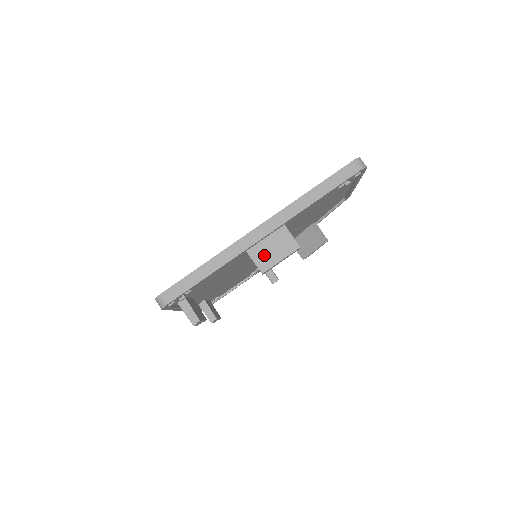
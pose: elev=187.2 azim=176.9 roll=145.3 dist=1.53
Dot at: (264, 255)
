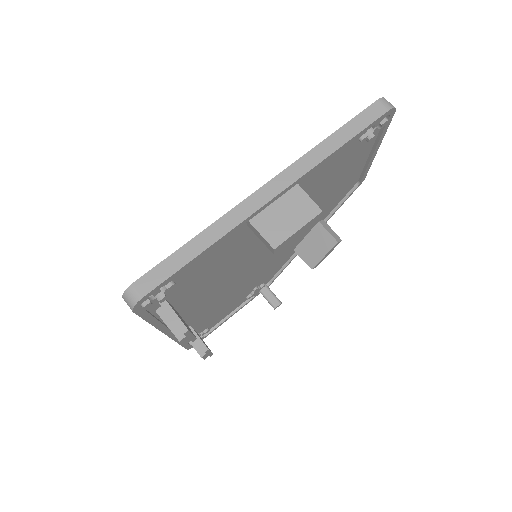
Dot at: (274, 225)
